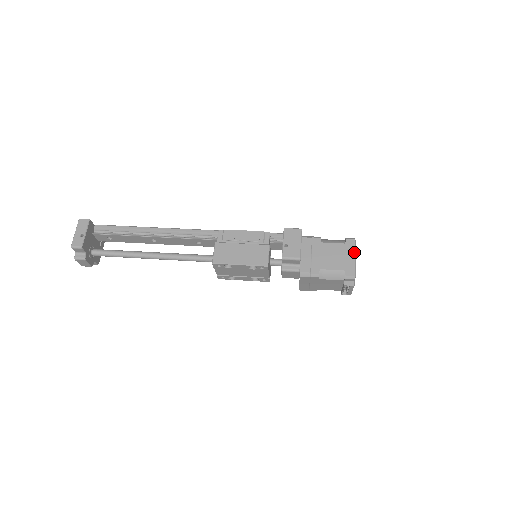
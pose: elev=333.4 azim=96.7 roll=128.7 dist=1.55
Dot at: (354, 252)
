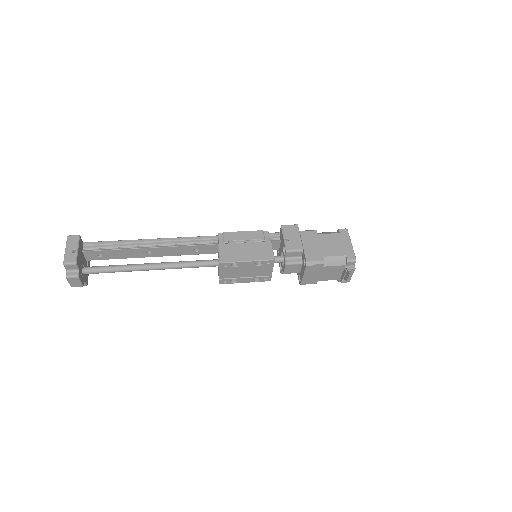
Dot at: (349, 239)
